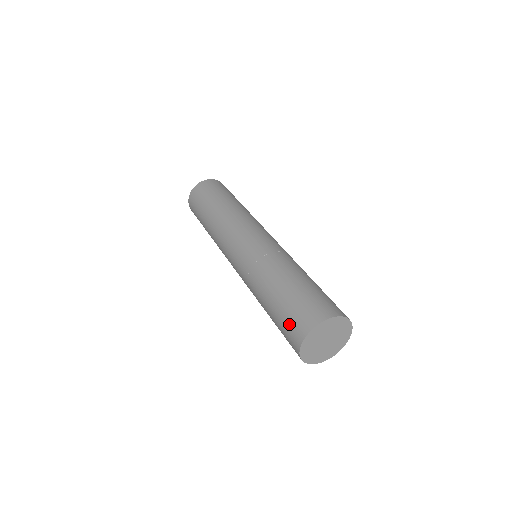
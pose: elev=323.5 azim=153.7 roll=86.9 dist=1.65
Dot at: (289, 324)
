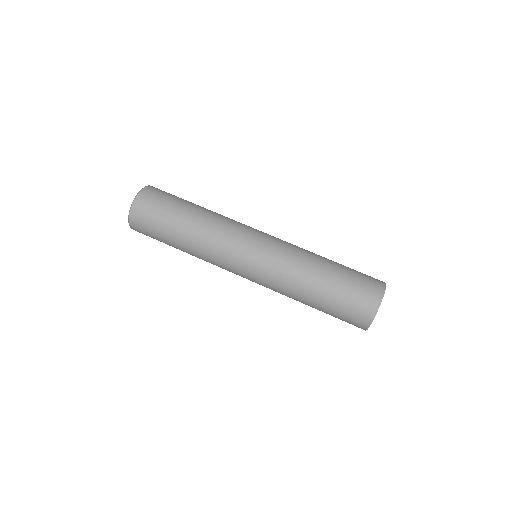
Dot at: (348, 319)
